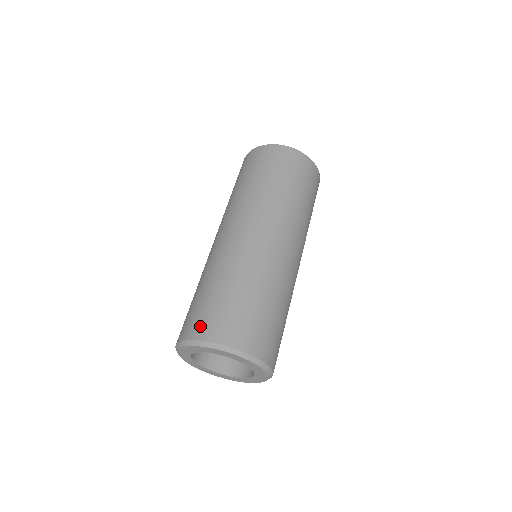
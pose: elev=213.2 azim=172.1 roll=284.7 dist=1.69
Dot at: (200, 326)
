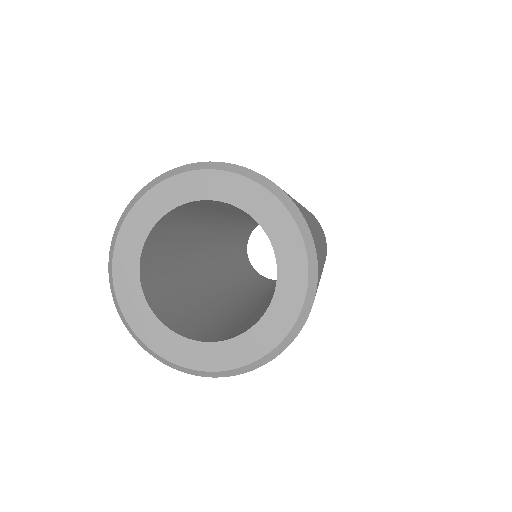
Dot at: occluded
